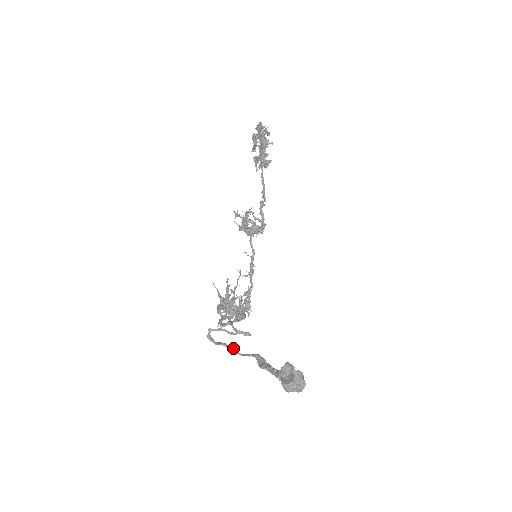
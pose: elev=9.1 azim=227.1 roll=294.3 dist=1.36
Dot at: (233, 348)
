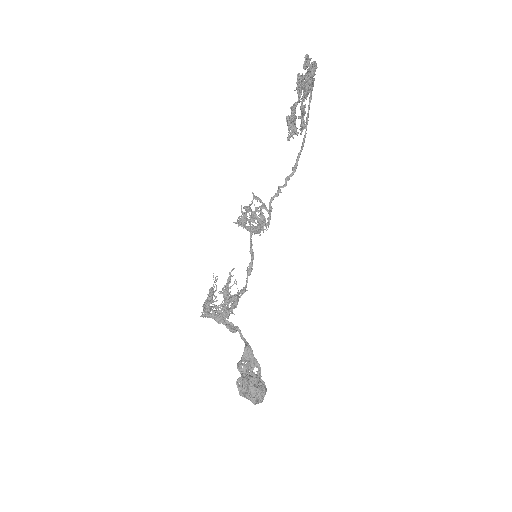
Dot at: (237, 329)
